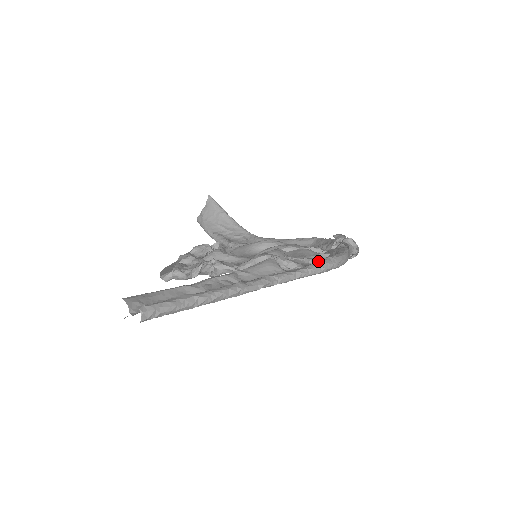
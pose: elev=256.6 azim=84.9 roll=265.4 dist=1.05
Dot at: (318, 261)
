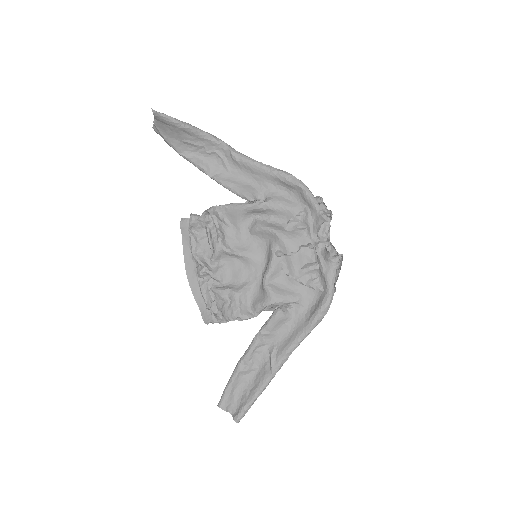
Dot at: (314, 321)
